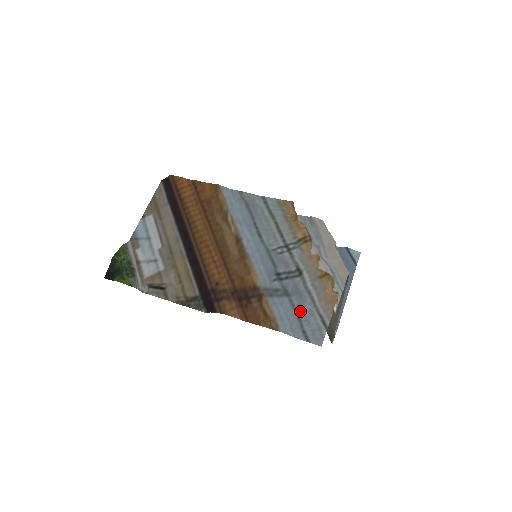
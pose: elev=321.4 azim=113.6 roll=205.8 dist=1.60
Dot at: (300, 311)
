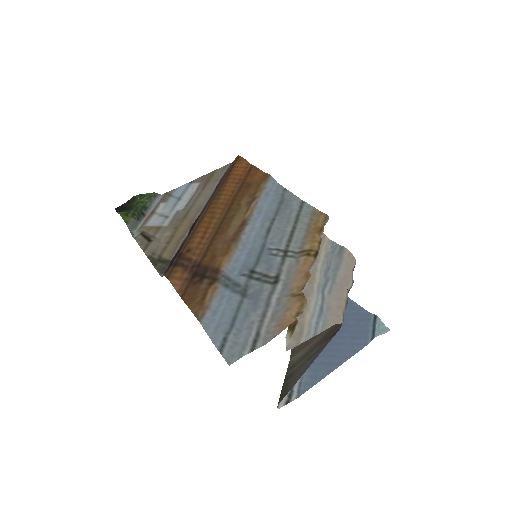
Dot at: (241, 317)
